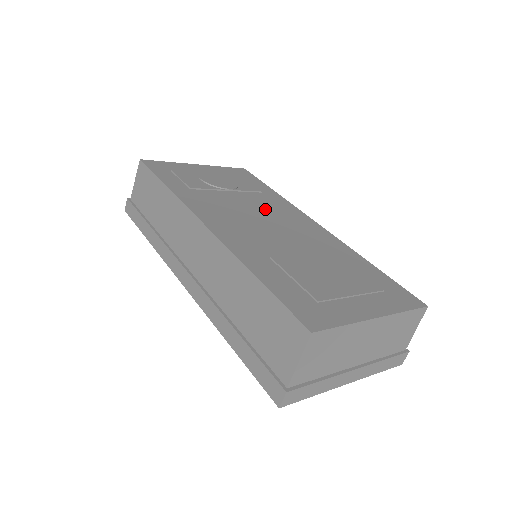
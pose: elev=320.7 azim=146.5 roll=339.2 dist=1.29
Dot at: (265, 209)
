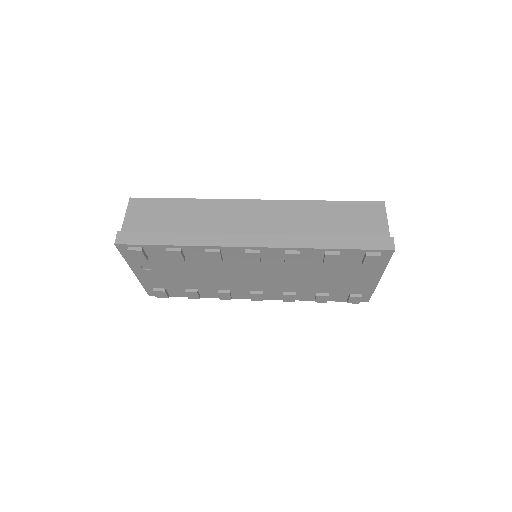
Dot at: occluded
